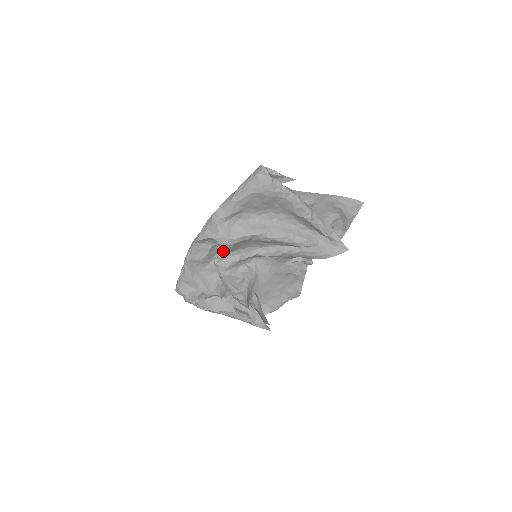
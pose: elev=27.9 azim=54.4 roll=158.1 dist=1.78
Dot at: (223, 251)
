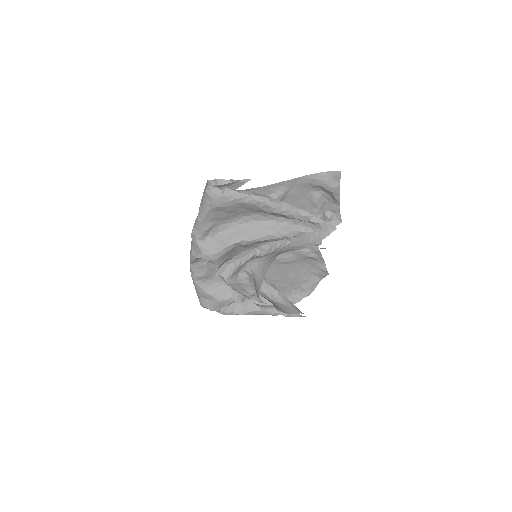
Dot at: occluded
